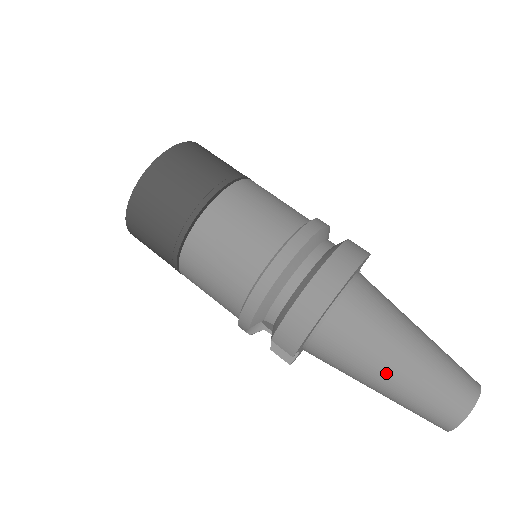
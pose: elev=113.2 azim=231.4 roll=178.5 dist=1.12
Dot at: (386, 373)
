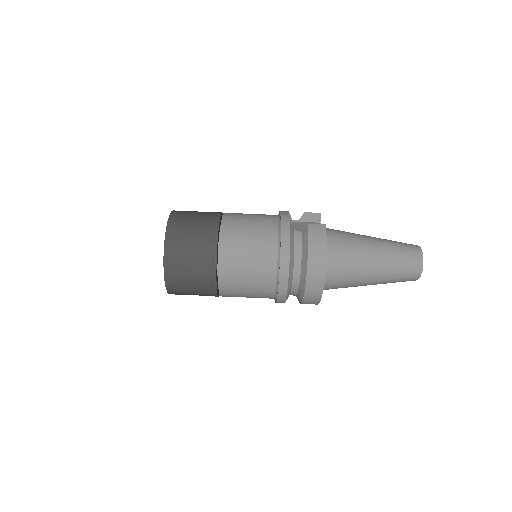
Dot at: (369, 284)
